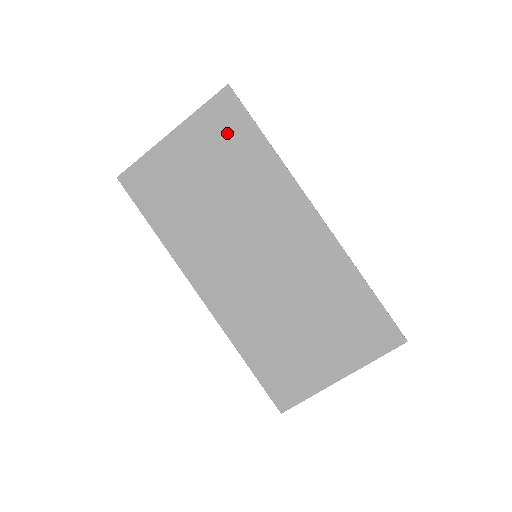
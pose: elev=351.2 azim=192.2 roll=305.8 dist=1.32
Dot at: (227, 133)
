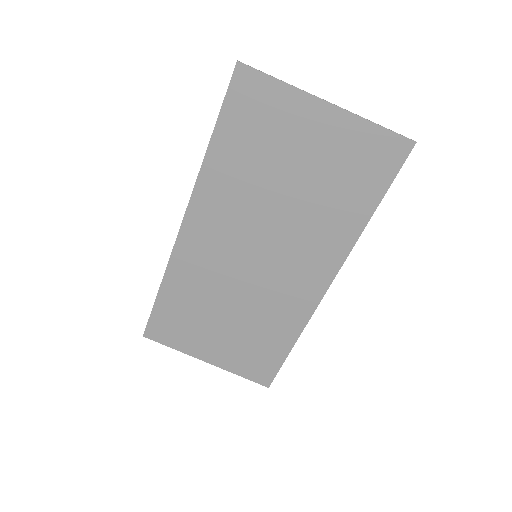
Dot at: (361, 169)
